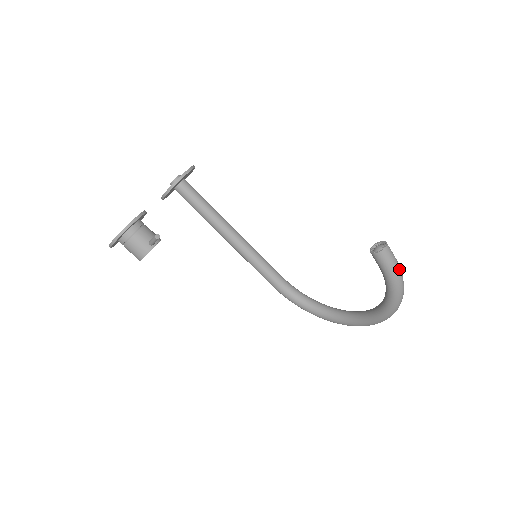
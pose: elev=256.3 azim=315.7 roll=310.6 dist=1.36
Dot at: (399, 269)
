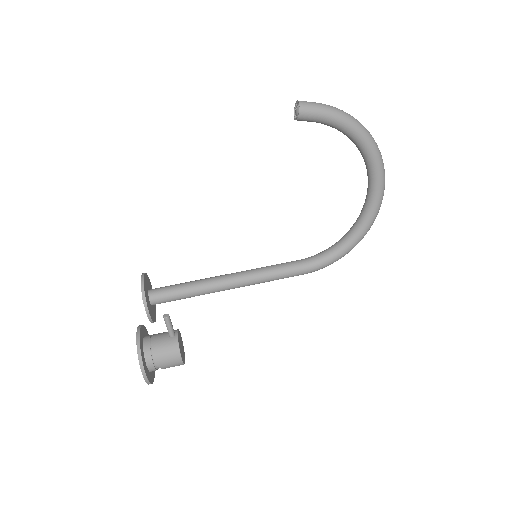
Dot at: (328, 105)
